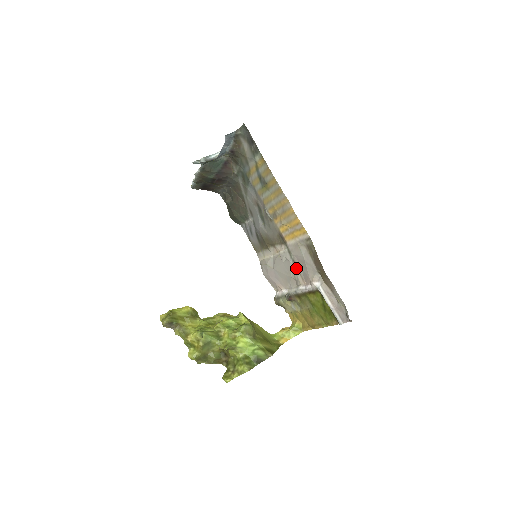
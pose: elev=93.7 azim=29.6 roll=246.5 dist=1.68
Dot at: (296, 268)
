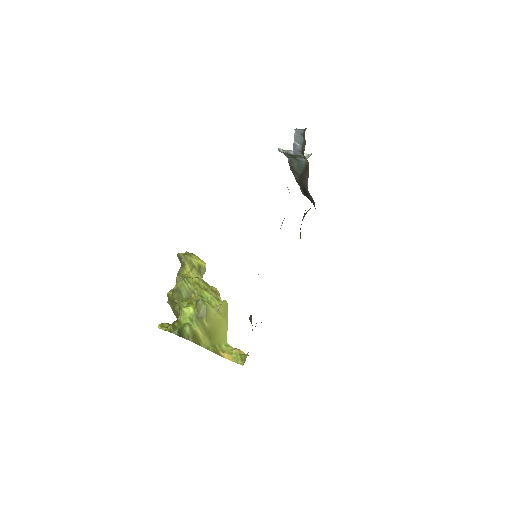
Dot at: occluded
